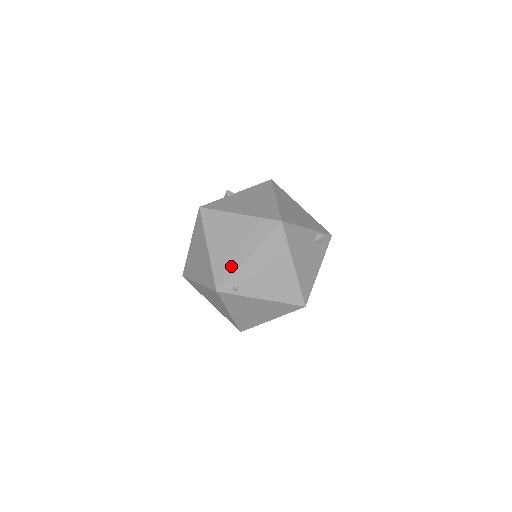
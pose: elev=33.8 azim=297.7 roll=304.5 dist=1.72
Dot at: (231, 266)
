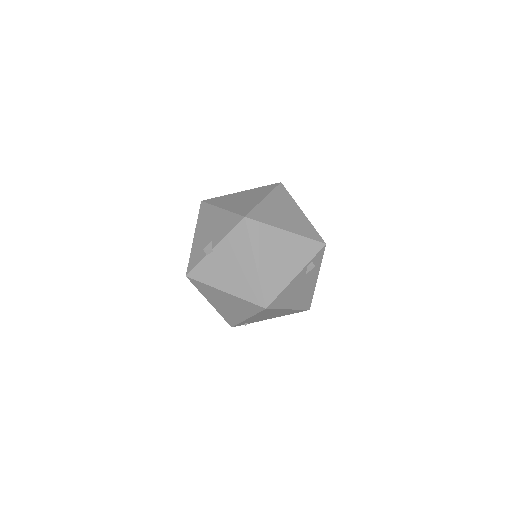
Dot at: (236, 319)
